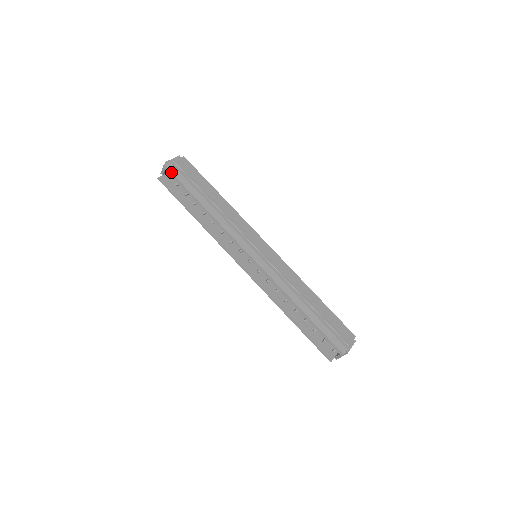
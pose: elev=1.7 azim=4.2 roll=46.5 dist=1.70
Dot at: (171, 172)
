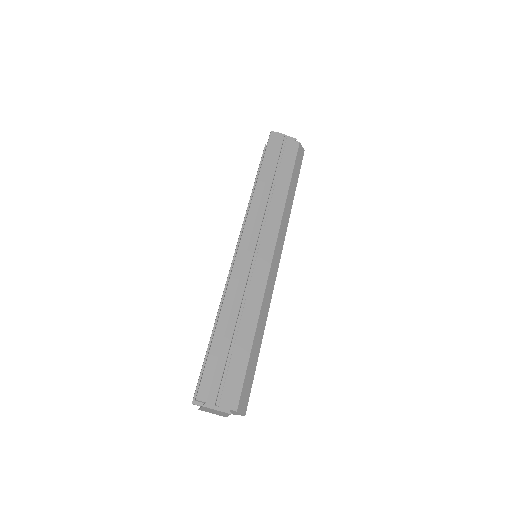
Dot at: (269, 139)
